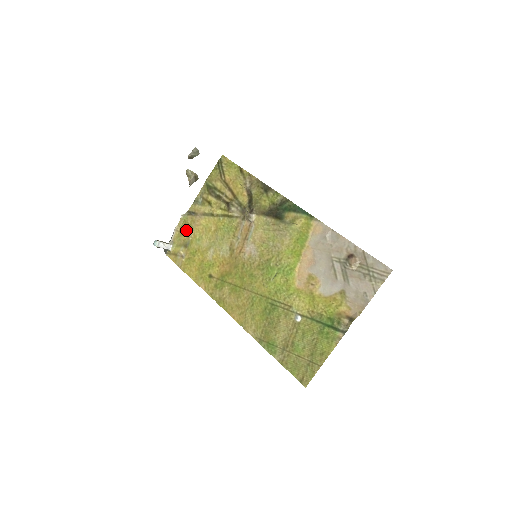
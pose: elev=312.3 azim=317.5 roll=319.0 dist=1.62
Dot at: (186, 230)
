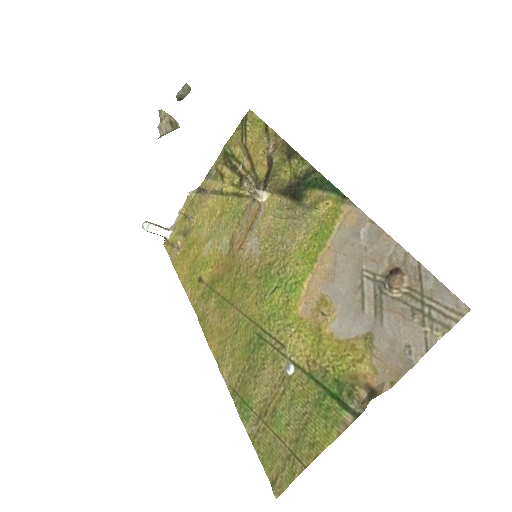
Dot at: (191, 213)
